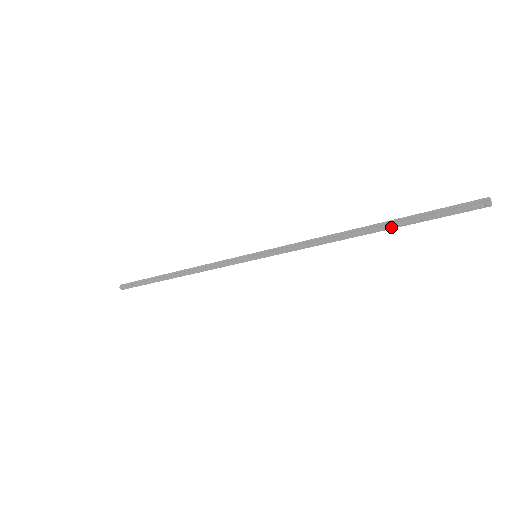
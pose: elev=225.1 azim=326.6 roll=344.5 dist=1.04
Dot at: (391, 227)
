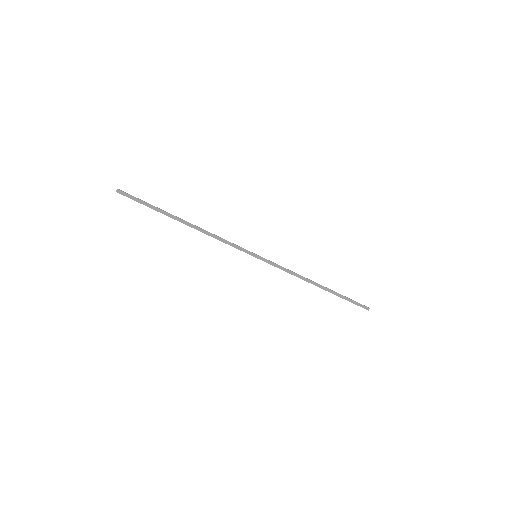
Dot at: occluded
